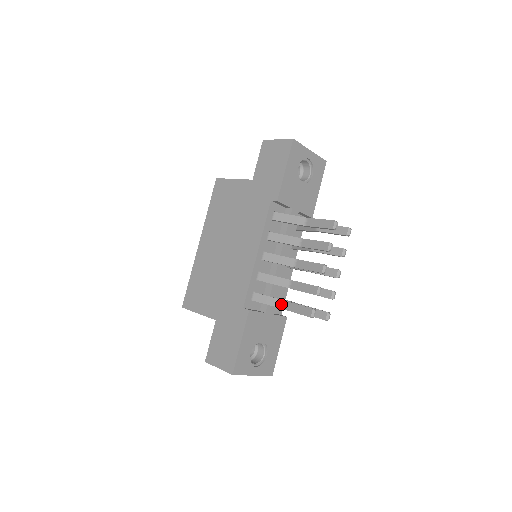
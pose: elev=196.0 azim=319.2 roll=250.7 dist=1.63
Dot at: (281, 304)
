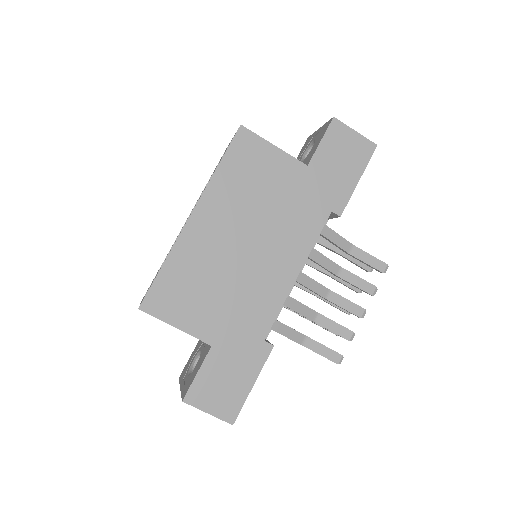
Dot at: (301, 339)
